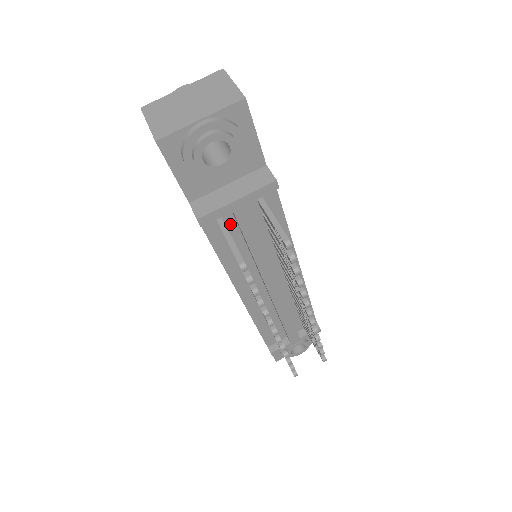
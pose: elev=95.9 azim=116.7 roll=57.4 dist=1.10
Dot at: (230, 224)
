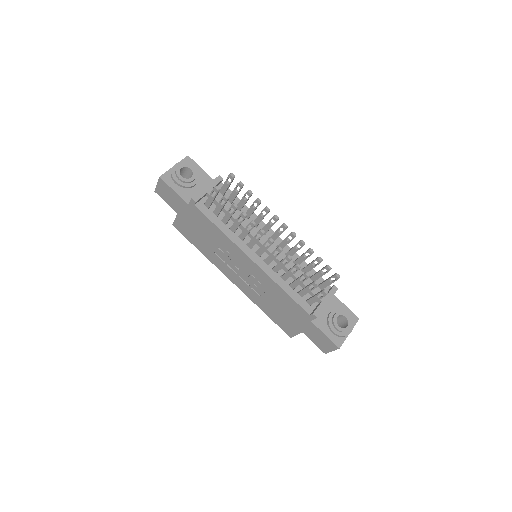
Dot at: (213, 207)
